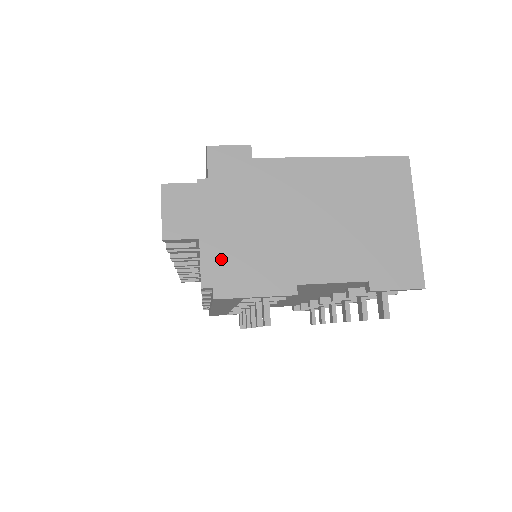
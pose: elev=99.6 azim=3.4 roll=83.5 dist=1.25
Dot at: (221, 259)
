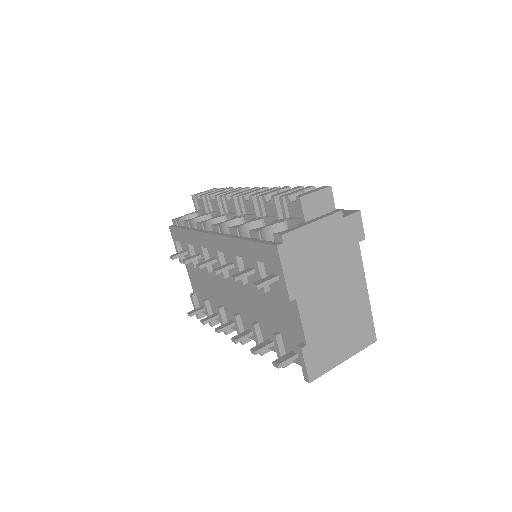
Dot at: (301, 242)
